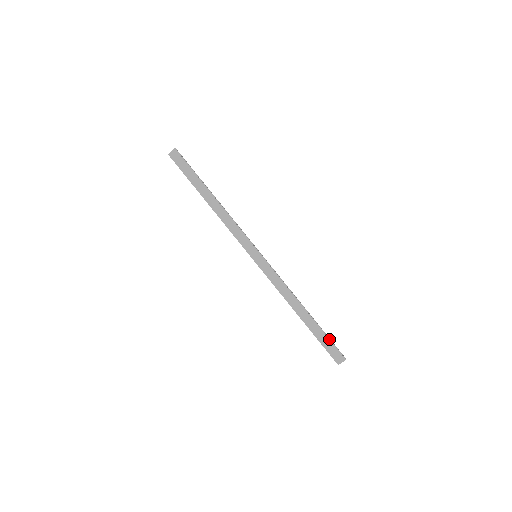
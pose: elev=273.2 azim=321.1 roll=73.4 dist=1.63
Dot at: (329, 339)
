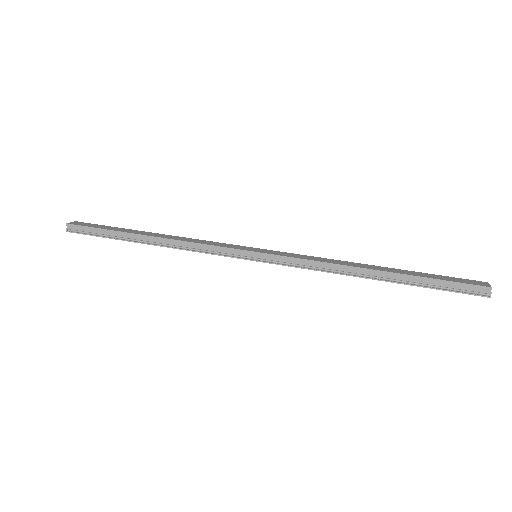
Dot at: (439, 275)
